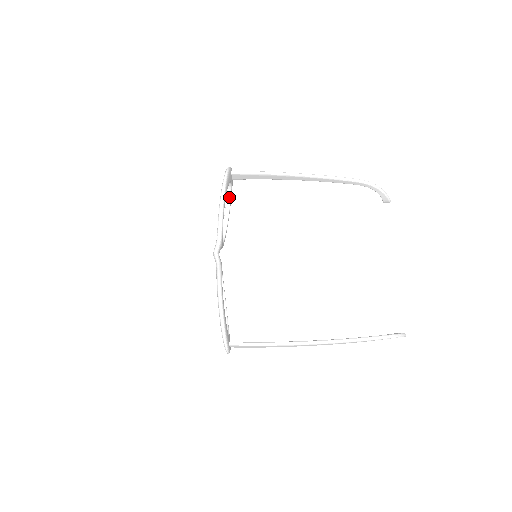
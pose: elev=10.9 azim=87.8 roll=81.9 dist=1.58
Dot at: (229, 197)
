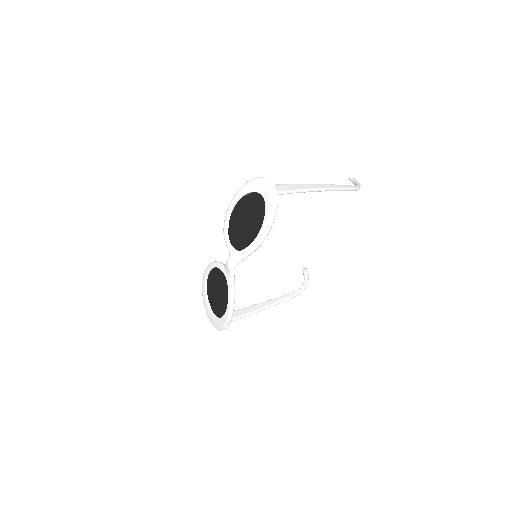
Dot at: (250, 193)
